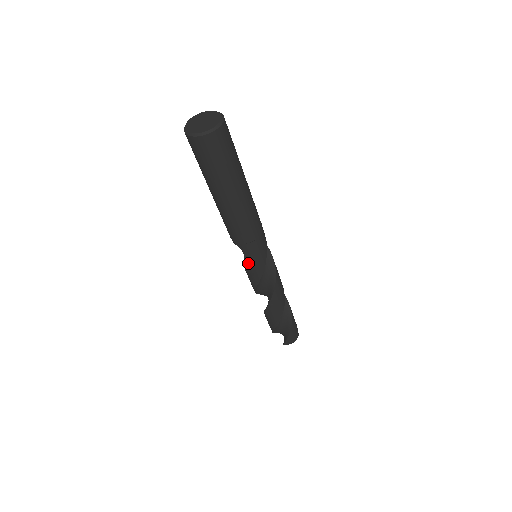
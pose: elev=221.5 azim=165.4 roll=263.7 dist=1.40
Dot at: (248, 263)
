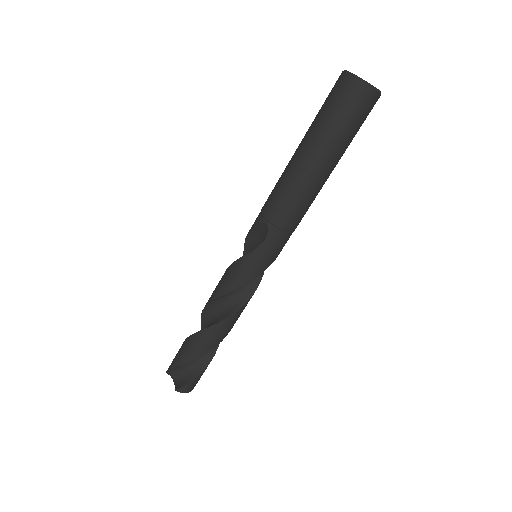
Dot at: (256, 255)
